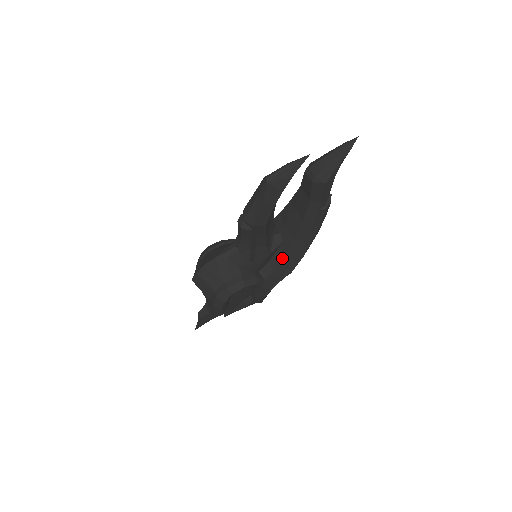
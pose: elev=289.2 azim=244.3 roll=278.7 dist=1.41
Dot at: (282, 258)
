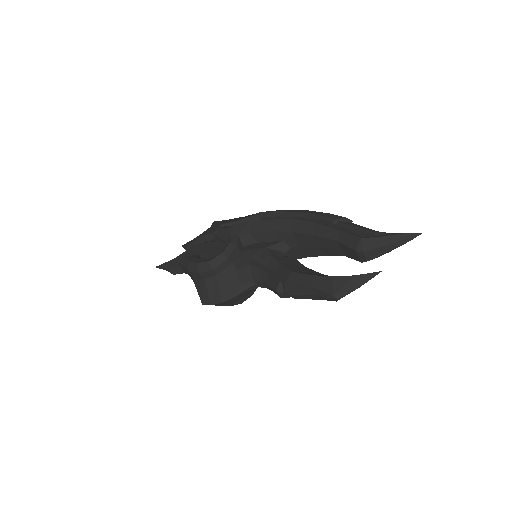
Dot at: occluded
